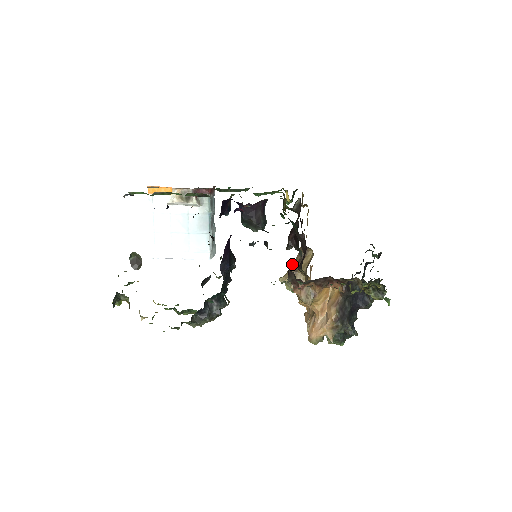
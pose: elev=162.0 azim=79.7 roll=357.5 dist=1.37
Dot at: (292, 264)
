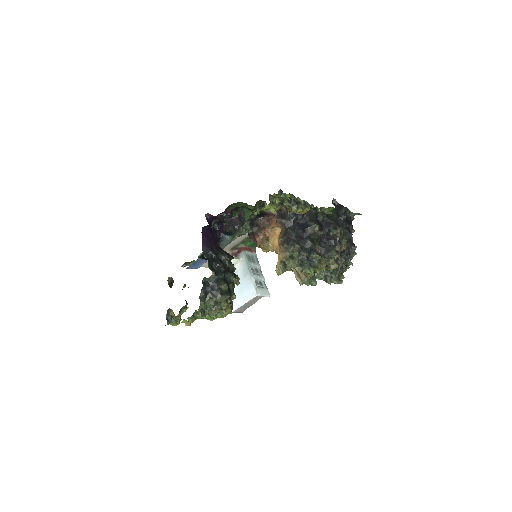
Dot at: occluded
